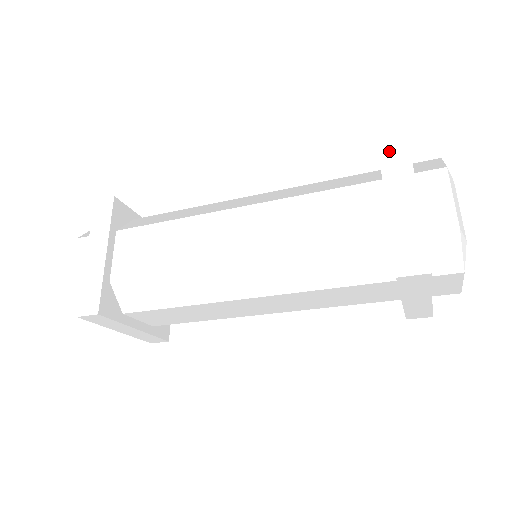
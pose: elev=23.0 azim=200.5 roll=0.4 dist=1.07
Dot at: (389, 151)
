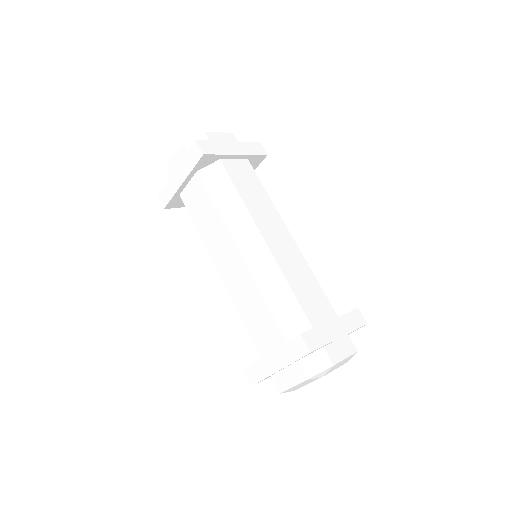
Dot at: (295, 345)
